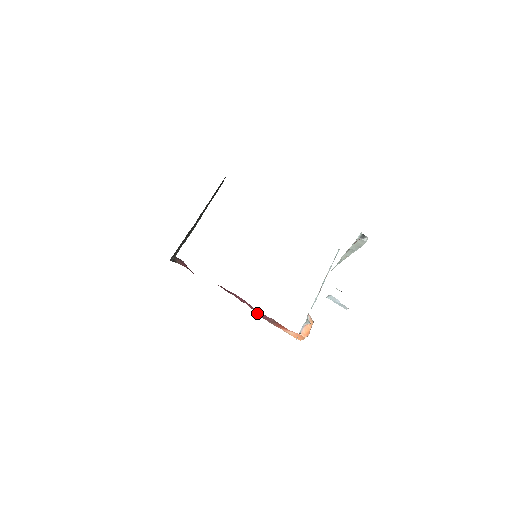
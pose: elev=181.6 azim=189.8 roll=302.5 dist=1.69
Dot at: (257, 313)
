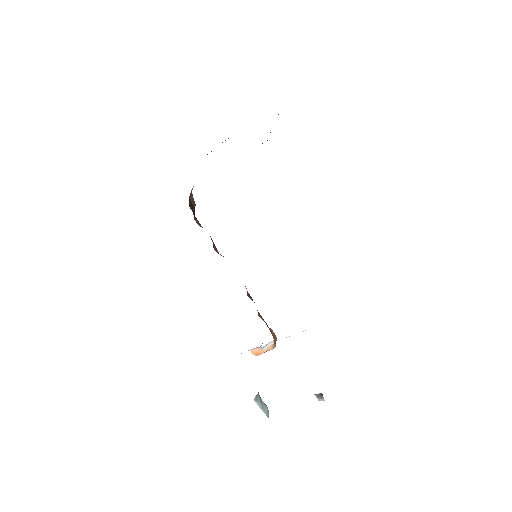
Dot at: occluded
